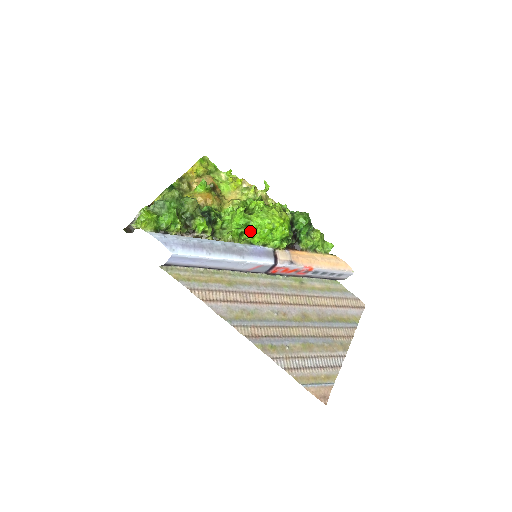
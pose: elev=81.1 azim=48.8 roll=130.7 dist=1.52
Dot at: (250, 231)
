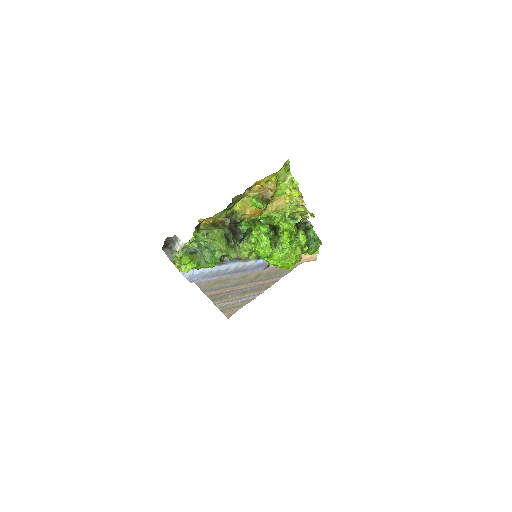
Dot at: occluded
